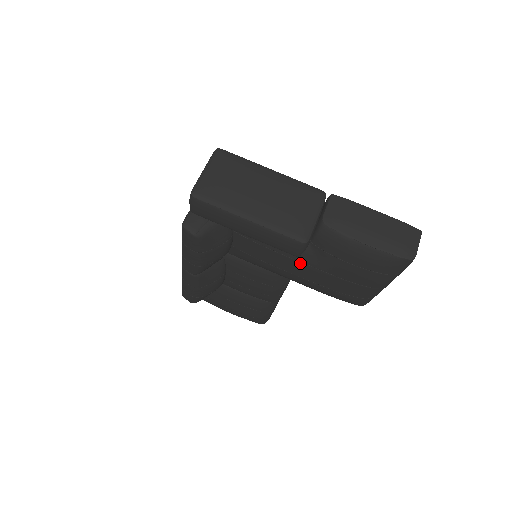
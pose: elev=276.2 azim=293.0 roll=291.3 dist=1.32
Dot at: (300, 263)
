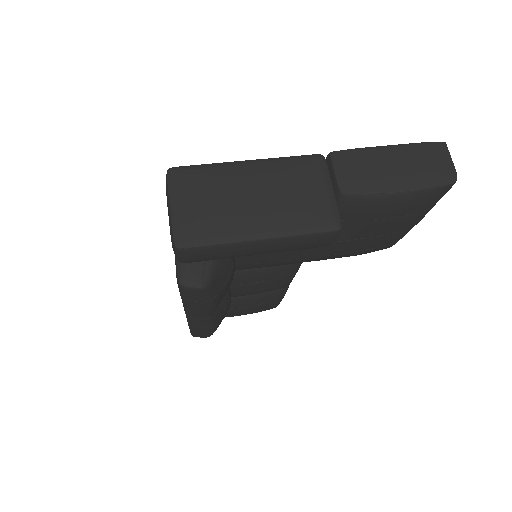
Dot at: occluded
